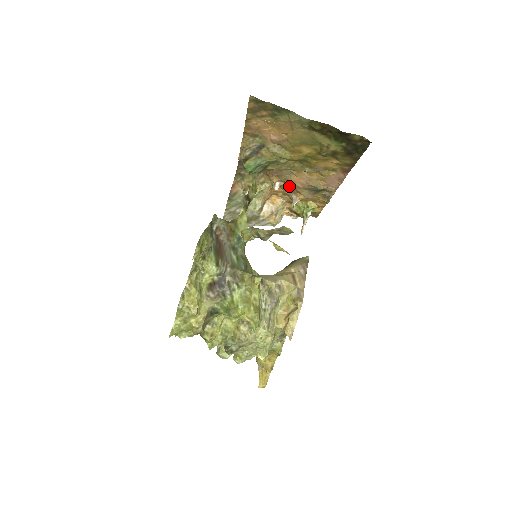
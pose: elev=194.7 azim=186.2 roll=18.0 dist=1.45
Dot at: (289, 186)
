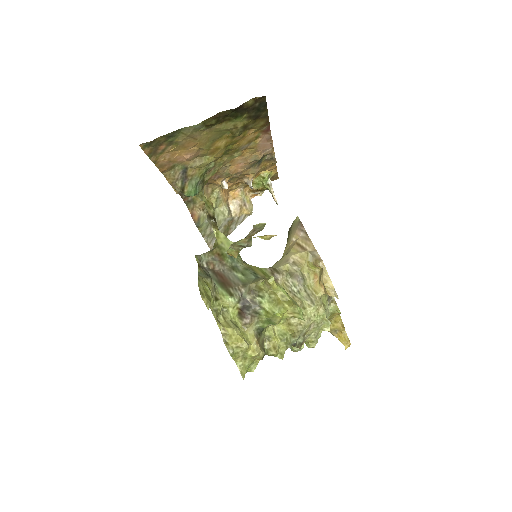
Dot at: occluded
